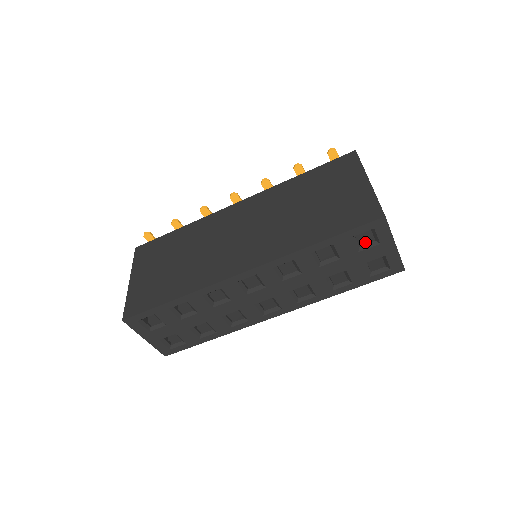
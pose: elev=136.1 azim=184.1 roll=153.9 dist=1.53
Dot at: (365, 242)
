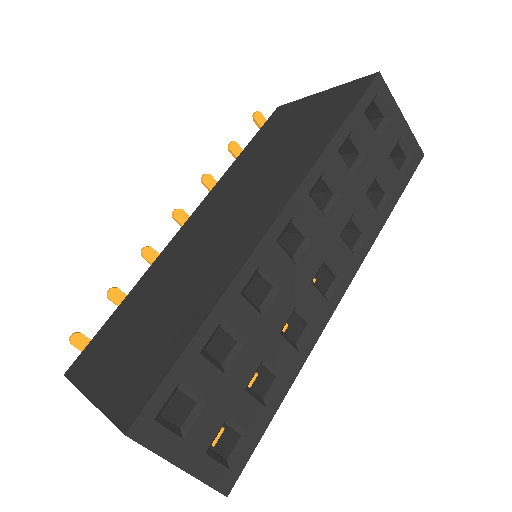
Dot at: (375, 126)
